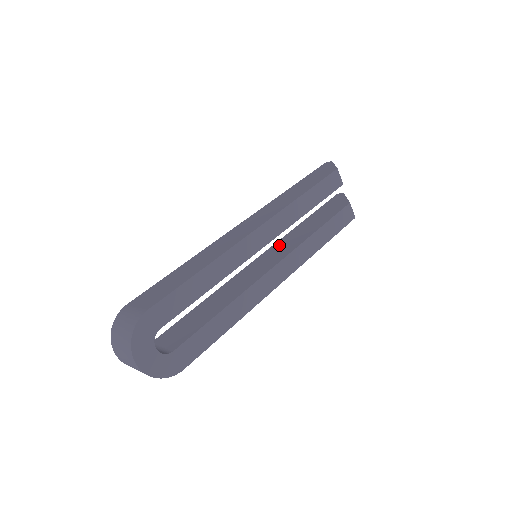
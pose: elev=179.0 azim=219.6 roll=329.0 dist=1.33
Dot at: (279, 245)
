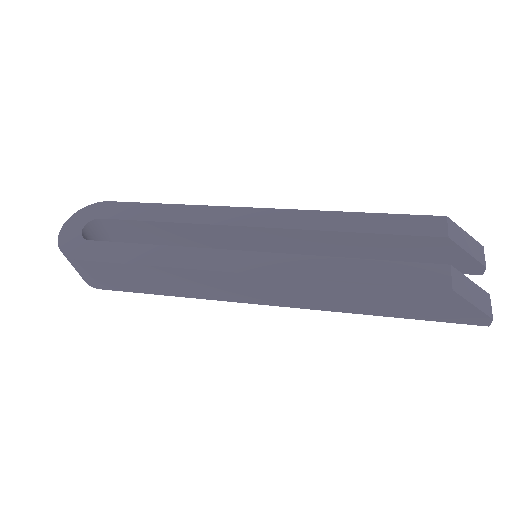
Dot at: occluded
